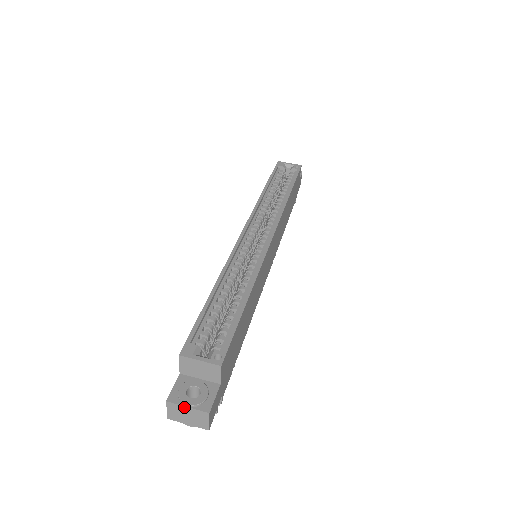
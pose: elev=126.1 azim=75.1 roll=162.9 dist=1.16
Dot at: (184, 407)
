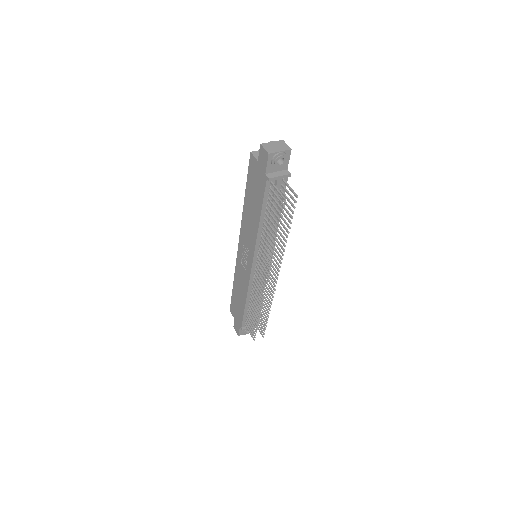
Dot at: (270, 143)
